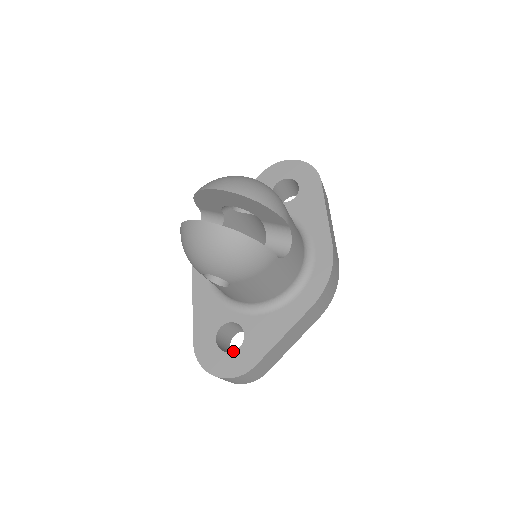
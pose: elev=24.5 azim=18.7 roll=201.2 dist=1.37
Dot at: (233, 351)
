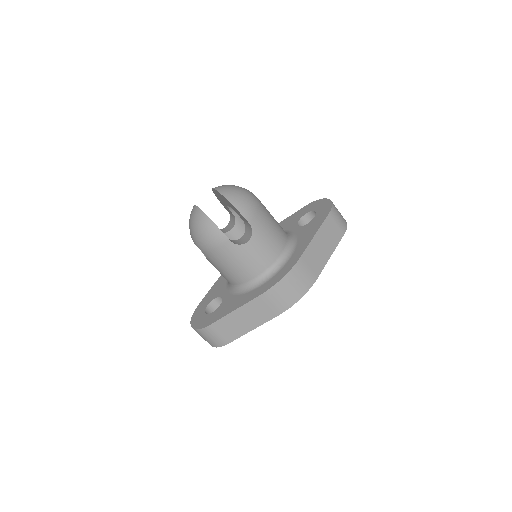
Dot at: (208, 314)
